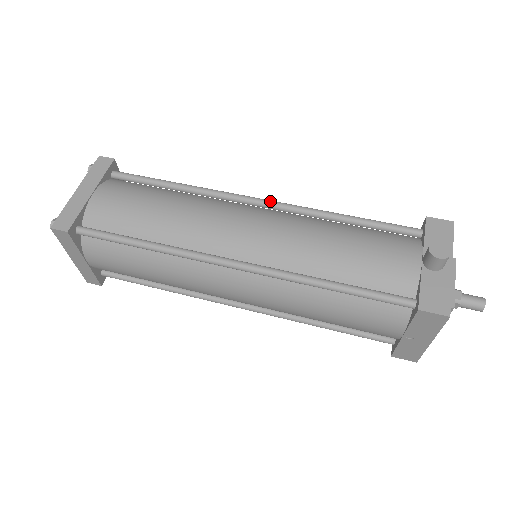
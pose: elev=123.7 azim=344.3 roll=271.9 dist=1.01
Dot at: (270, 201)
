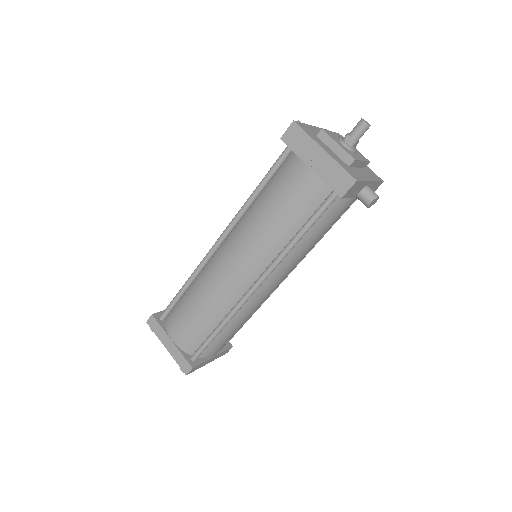
Dot at: occluded
